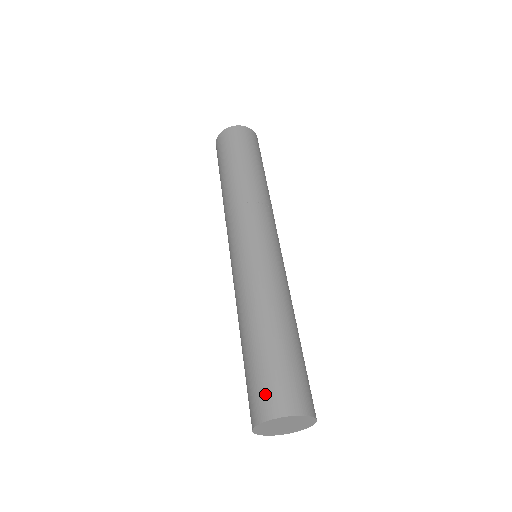
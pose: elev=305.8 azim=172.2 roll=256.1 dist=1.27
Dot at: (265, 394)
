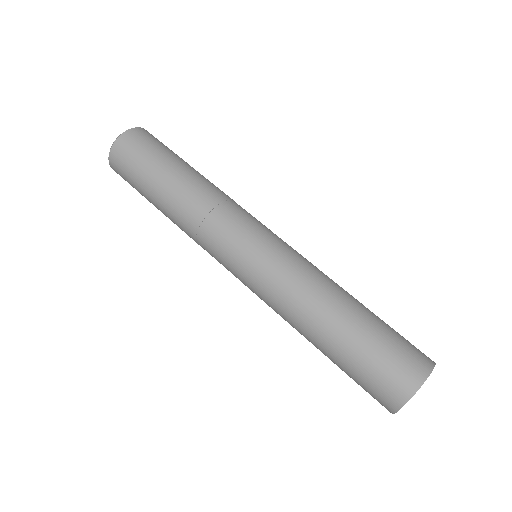
Dot at: (409, 354)
